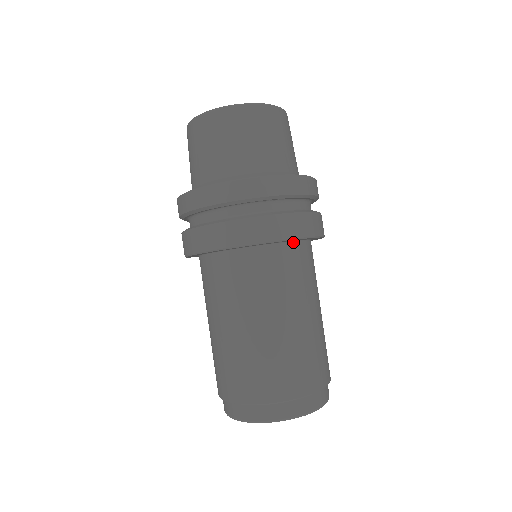
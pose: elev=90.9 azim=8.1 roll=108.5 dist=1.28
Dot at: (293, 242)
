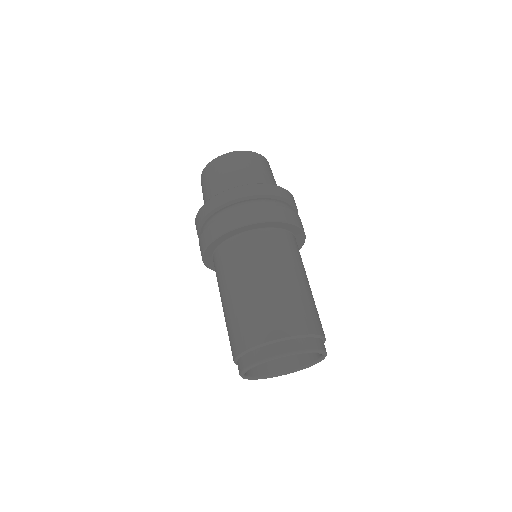
Dot at: (287, 231)
